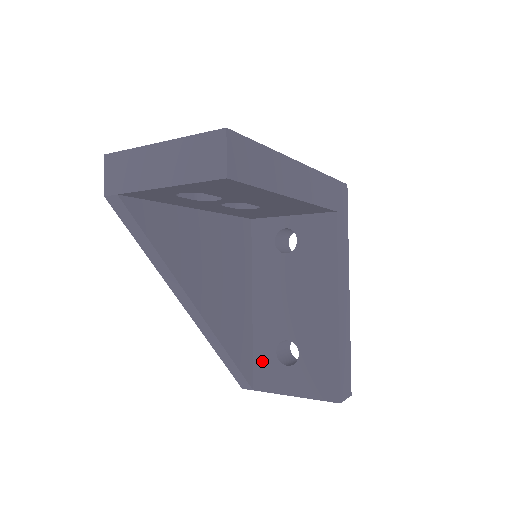
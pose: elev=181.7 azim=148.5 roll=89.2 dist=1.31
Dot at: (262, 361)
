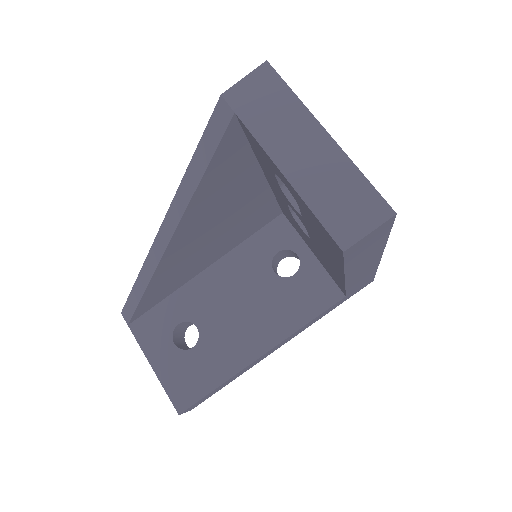
Dot at: (160, 316)
